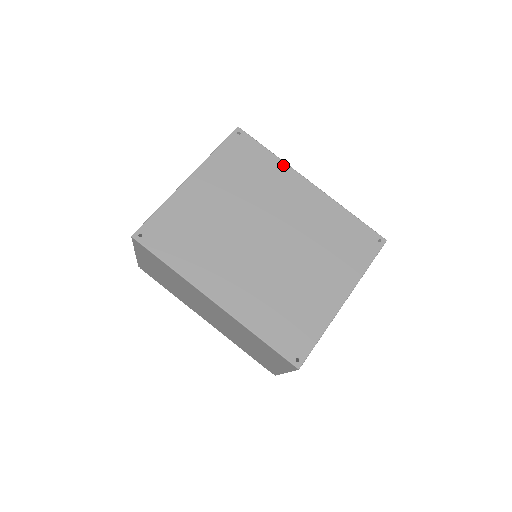
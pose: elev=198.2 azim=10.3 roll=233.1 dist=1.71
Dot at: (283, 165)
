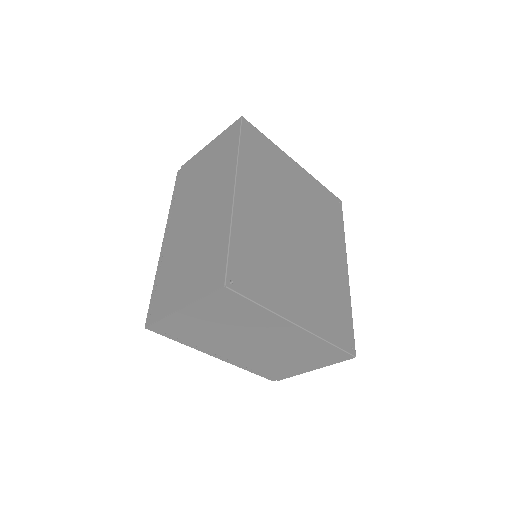
Dot at: (343, 241)
